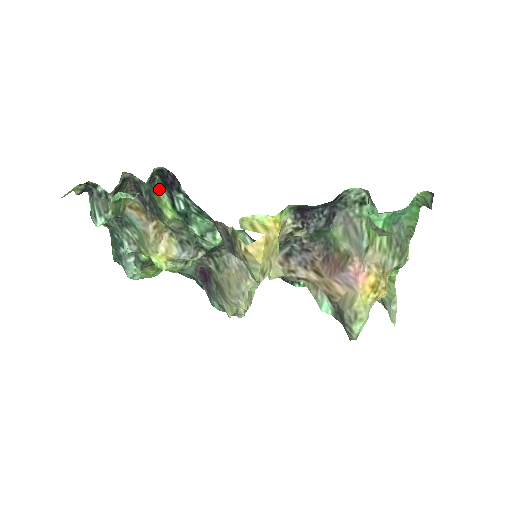
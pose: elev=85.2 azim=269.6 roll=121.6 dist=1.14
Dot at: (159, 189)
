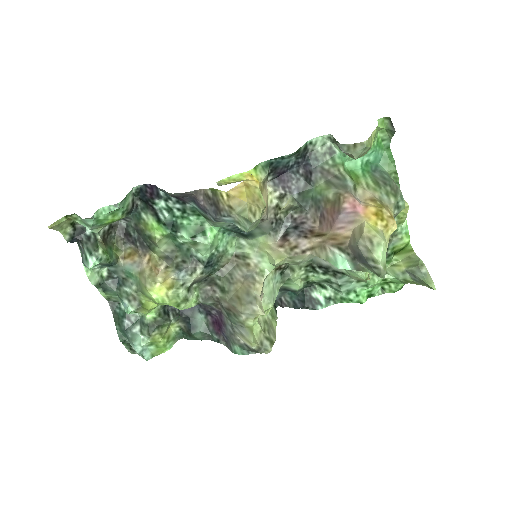
Dot at: (143, 214)
